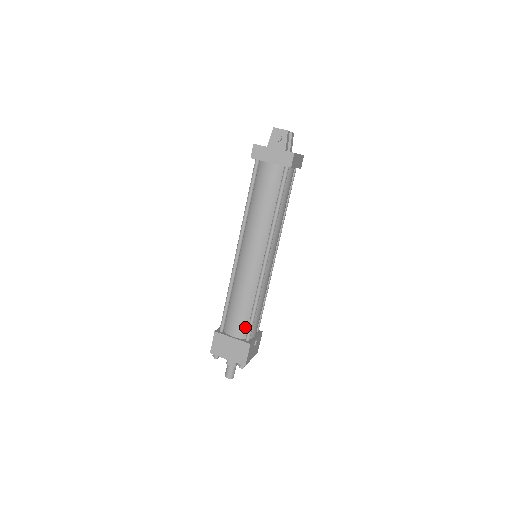
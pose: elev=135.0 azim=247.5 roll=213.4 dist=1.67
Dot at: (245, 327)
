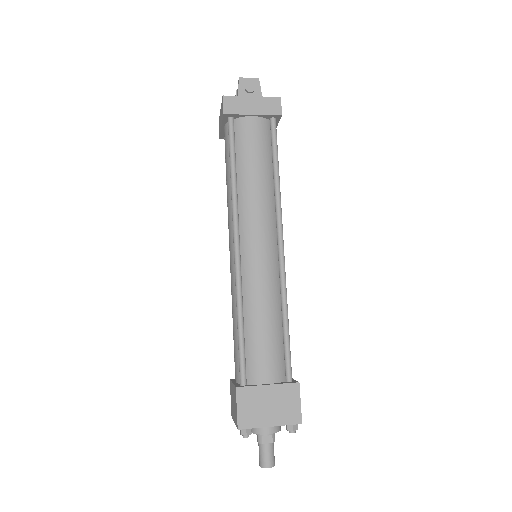
Dot at: (280, 361)
